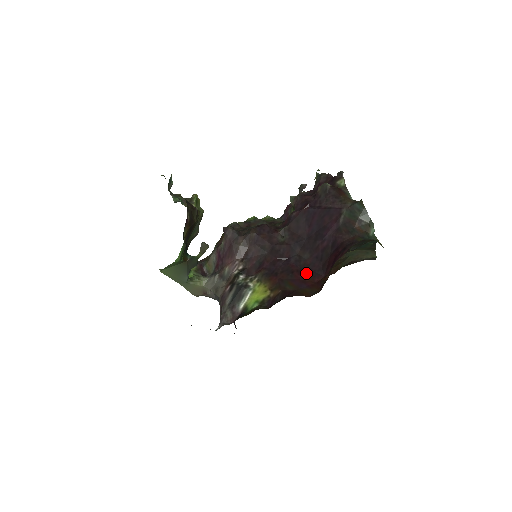
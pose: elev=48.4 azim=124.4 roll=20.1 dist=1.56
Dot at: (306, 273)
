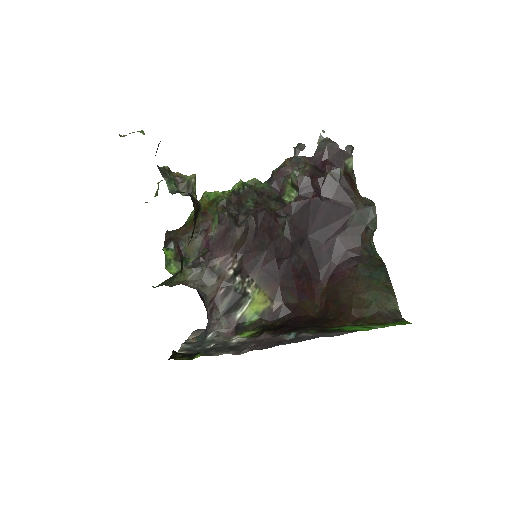
Dot at: (305, 278)
